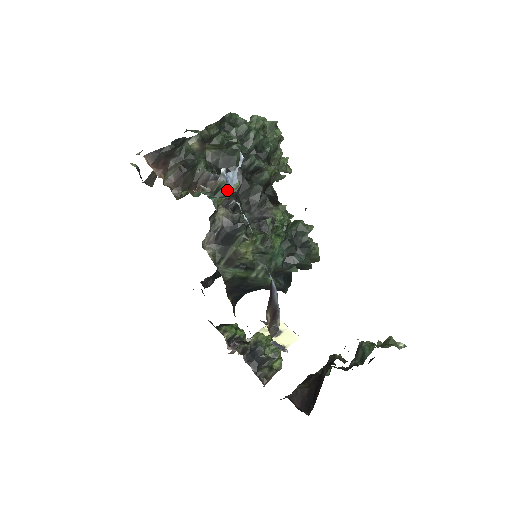
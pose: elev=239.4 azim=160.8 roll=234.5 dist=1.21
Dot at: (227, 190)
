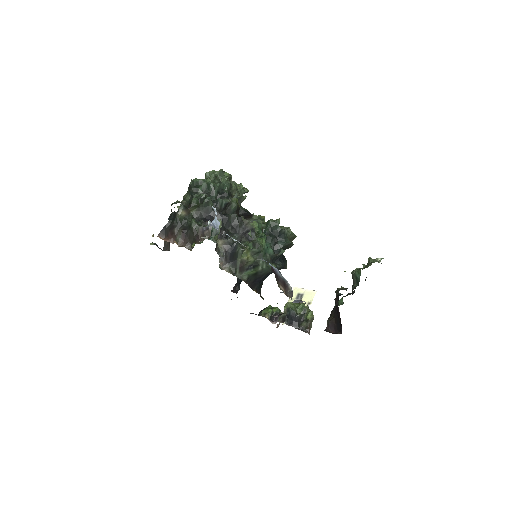
Dot at: (216, 229)
